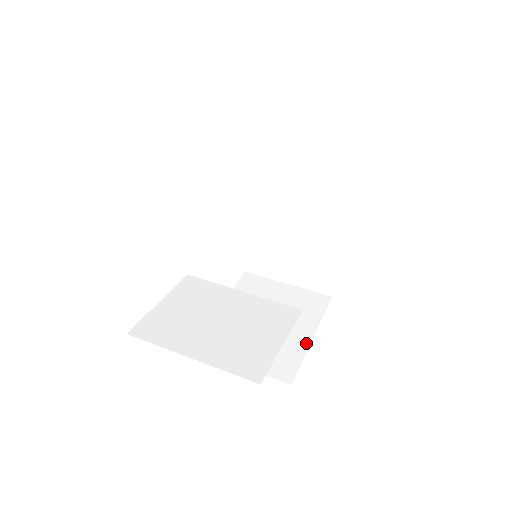
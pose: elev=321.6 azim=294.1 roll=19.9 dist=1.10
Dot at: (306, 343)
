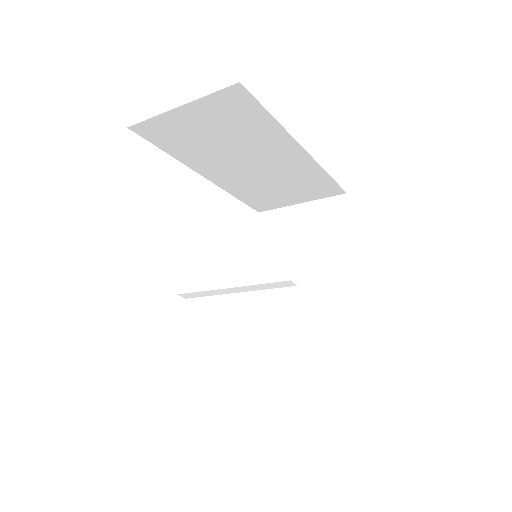
Dot at: occluded
